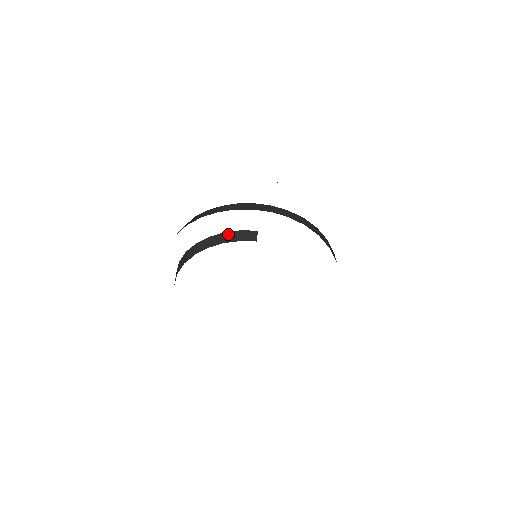
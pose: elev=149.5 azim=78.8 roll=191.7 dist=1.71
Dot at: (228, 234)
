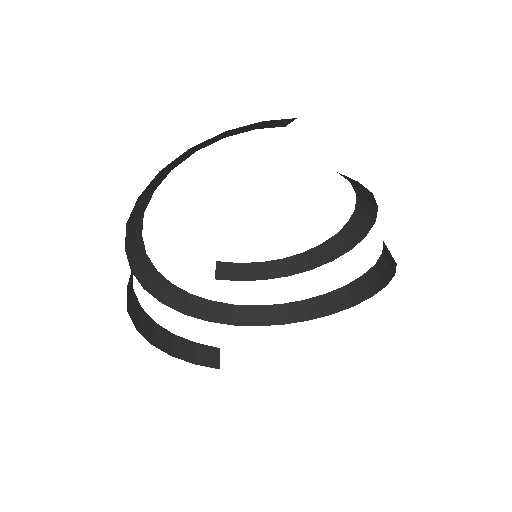
Dot at: (178, 341)
